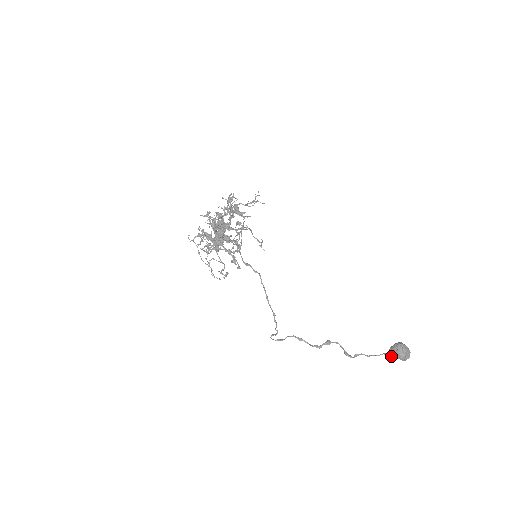
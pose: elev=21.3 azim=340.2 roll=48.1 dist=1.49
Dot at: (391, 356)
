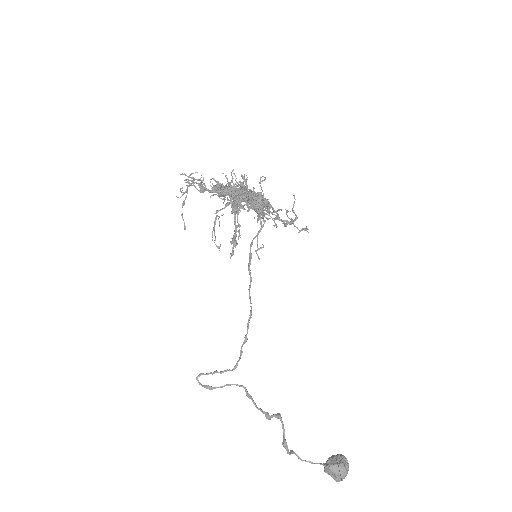
Dot at: (330, 469)
